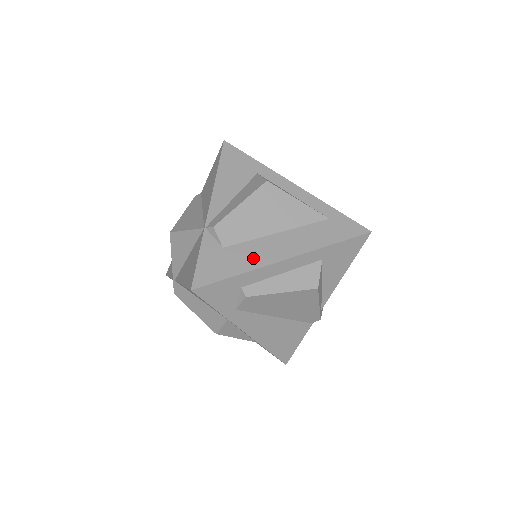
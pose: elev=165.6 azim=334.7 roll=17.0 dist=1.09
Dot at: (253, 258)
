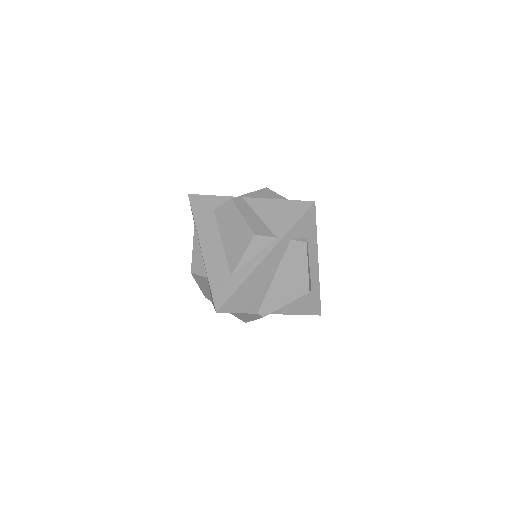
Dot at: occluded
